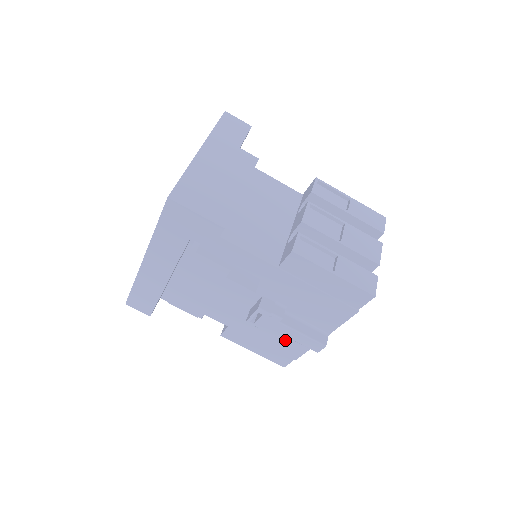
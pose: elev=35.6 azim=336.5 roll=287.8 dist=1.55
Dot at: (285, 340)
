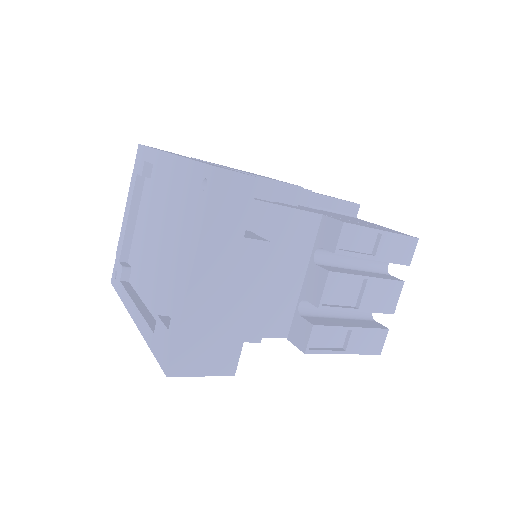
Dot at: occluded
